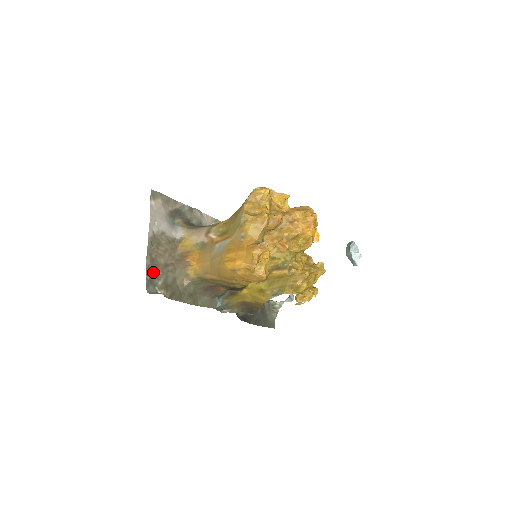
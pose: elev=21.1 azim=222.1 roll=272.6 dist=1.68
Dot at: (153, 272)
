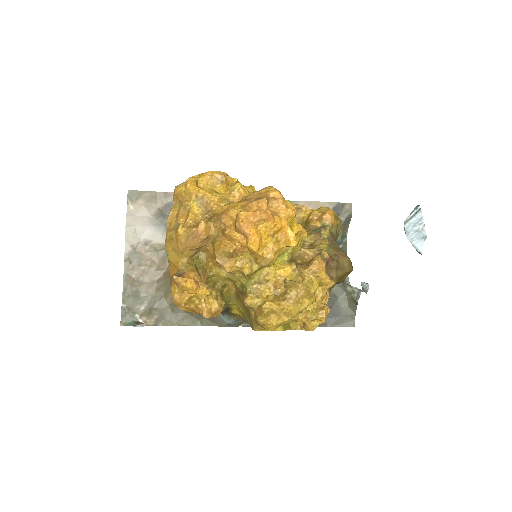
Dot at: (133, 296)
